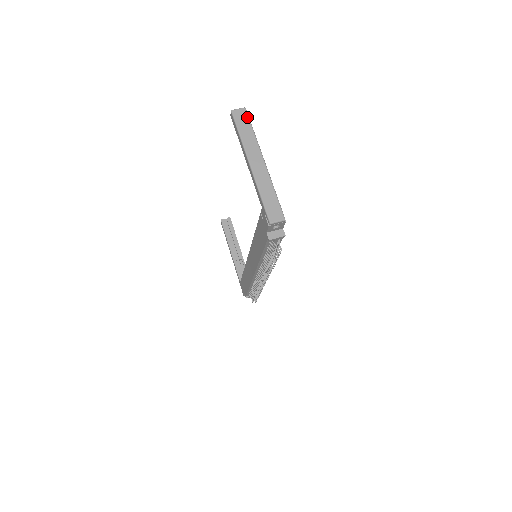
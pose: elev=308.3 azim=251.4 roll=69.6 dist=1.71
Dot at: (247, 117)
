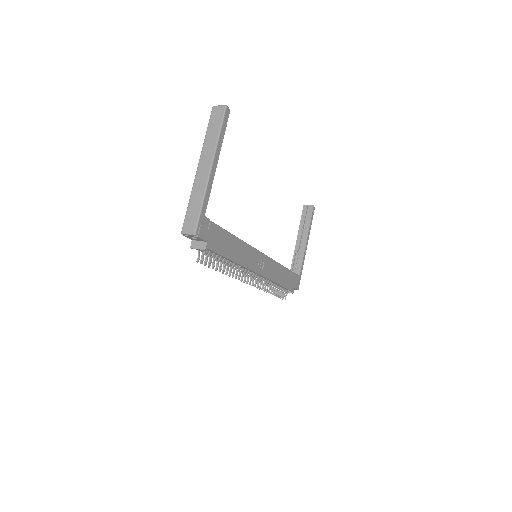
Dot at: (222, 116)
